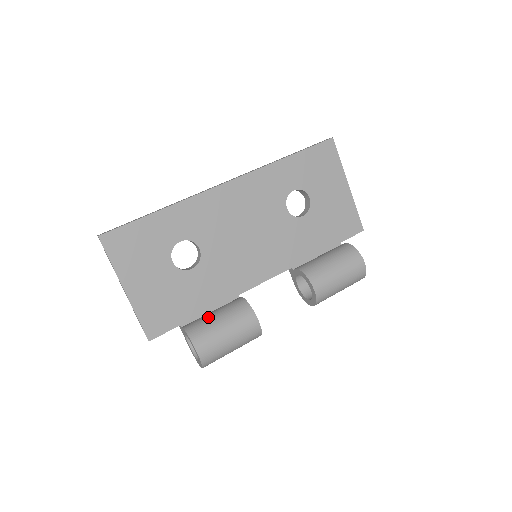
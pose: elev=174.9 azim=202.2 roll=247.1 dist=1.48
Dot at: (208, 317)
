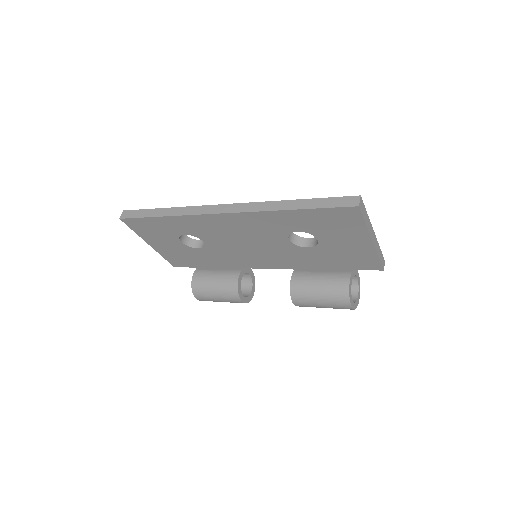
Dot at: (209, 280)
